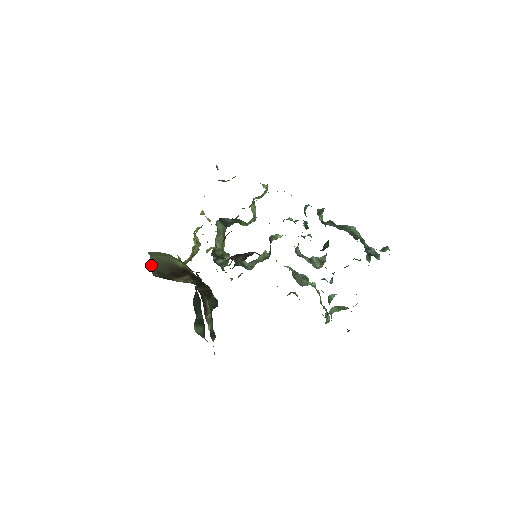
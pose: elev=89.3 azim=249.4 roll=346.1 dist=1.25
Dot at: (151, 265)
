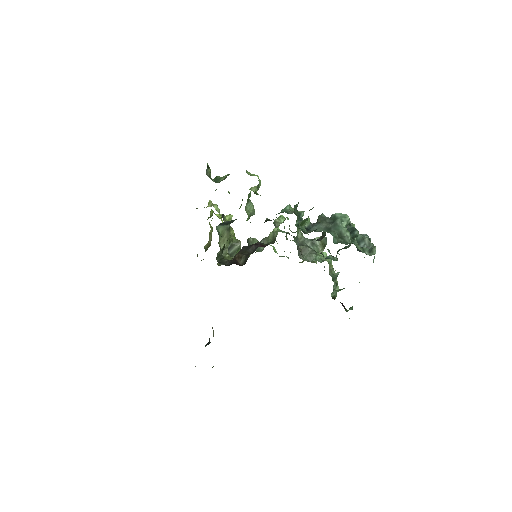
Dot at: occluded
